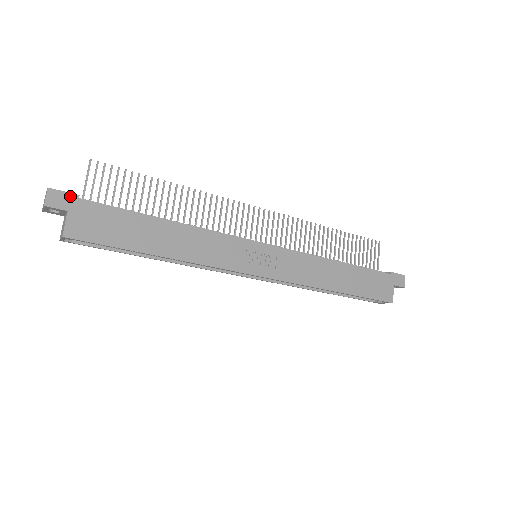
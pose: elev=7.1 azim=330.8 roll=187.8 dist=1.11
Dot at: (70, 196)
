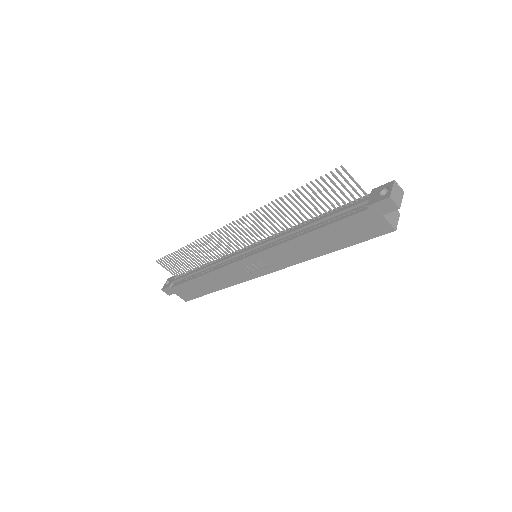
Dot at: (168, 288)
